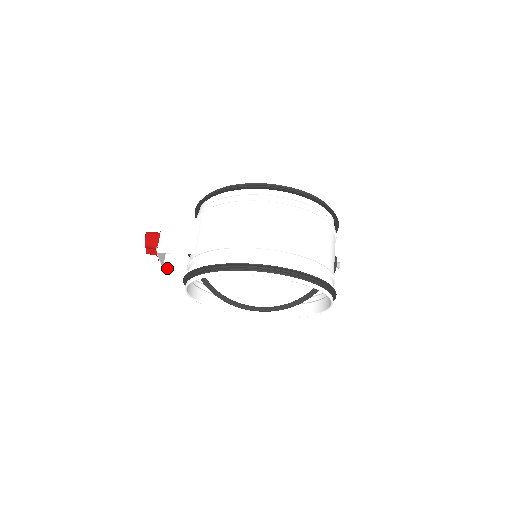
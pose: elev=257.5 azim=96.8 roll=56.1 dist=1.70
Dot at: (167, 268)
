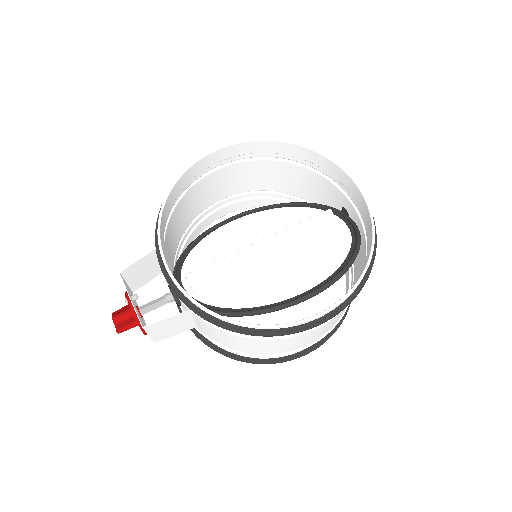
Dot at: (149, 325)
